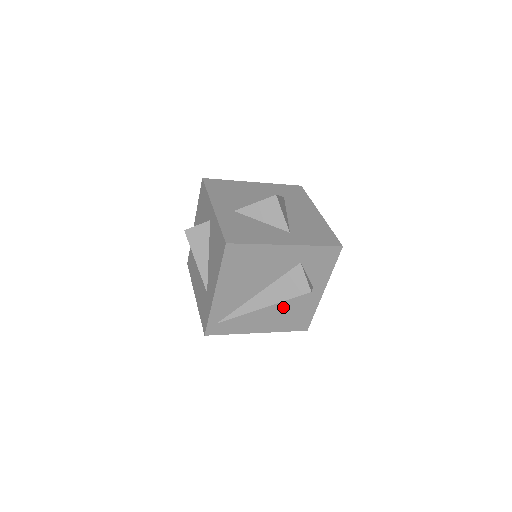
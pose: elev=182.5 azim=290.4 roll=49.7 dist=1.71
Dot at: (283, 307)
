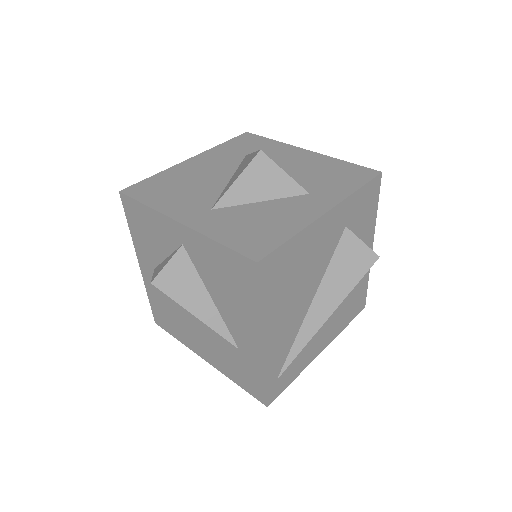
Dot at: occluded
